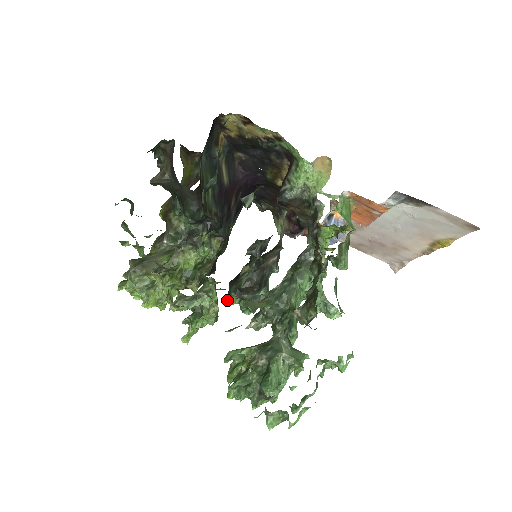
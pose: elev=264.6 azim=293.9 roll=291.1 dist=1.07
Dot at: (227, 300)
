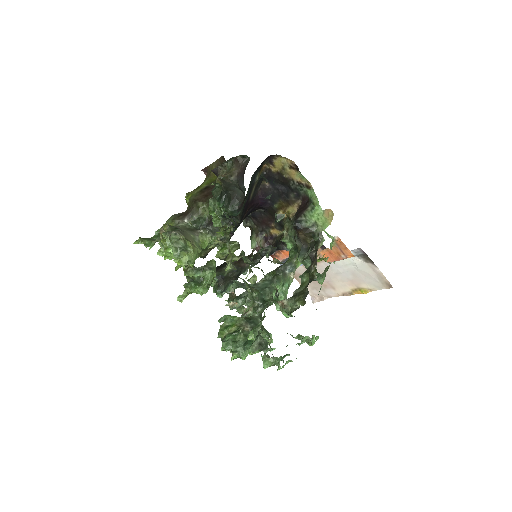
Dot at: occluded
